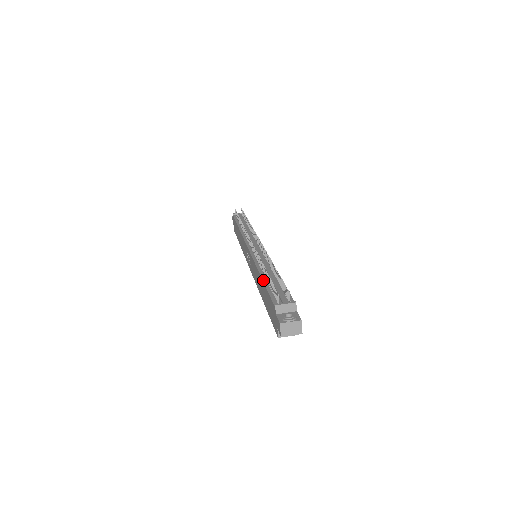
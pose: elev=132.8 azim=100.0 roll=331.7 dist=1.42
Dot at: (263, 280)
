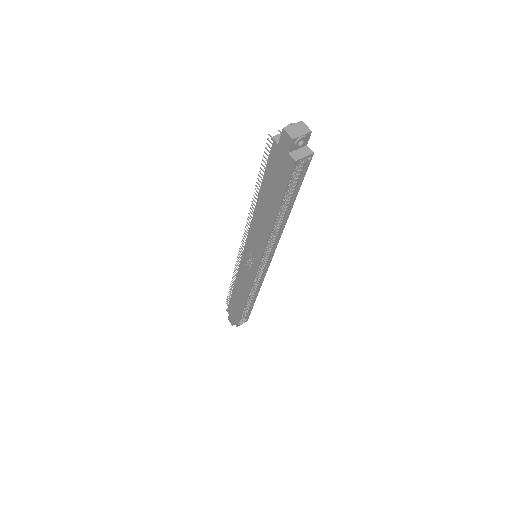
Dot at: (260, 190)
